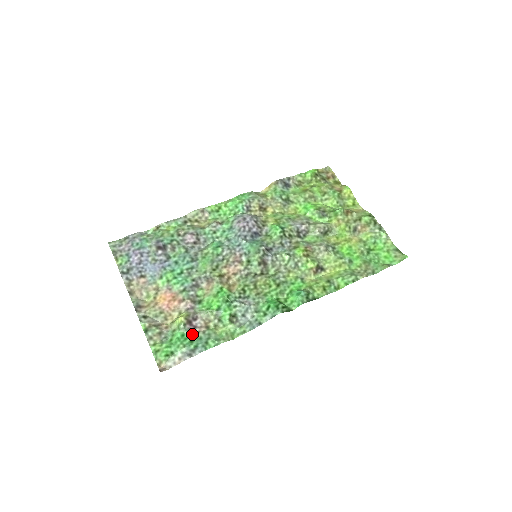
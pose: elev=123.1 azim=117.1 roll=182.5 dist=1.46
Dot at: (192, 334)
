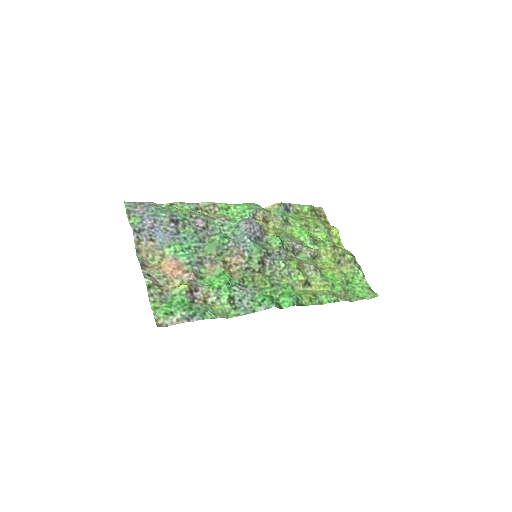
Dot at: (191, 303)
